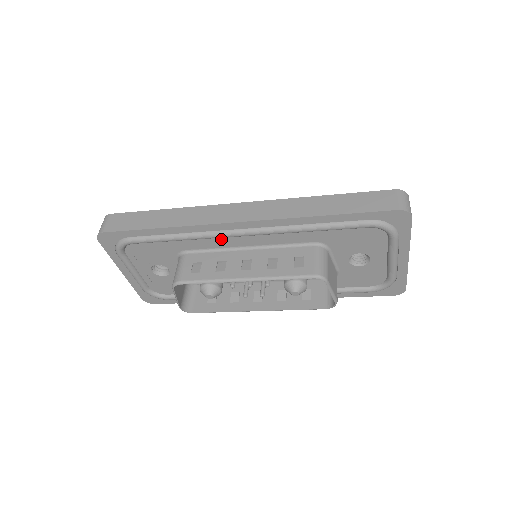
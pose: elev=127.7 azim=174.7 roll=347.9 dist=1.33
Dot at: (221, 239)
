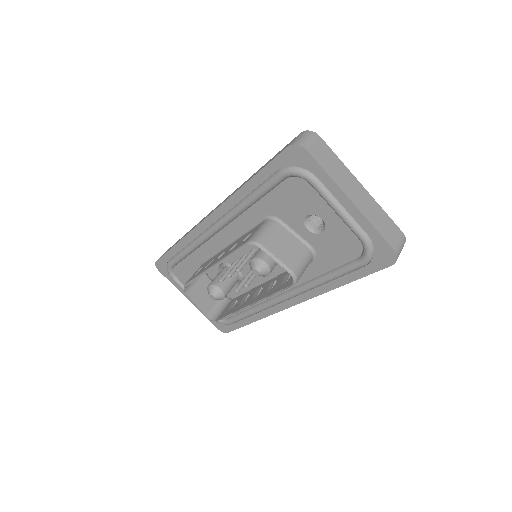
Dot at: (211, 241)
